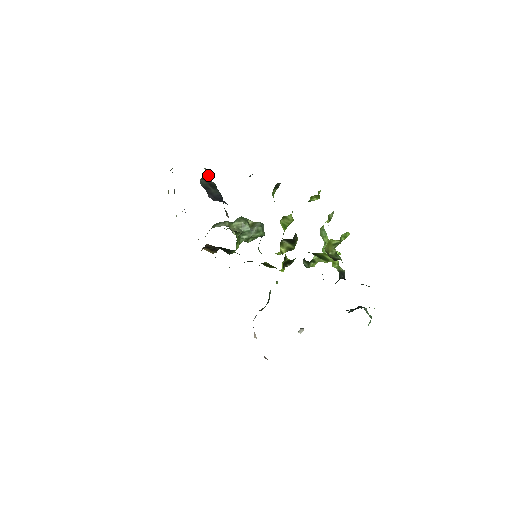
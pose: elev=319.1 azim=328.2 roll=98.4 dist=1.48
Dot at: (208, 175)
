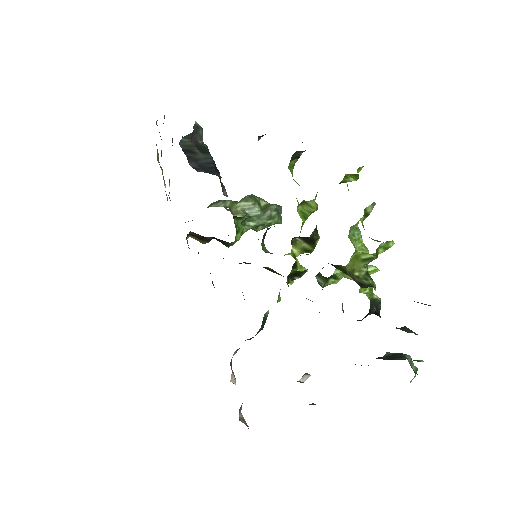
Dot at: (198, 132)
